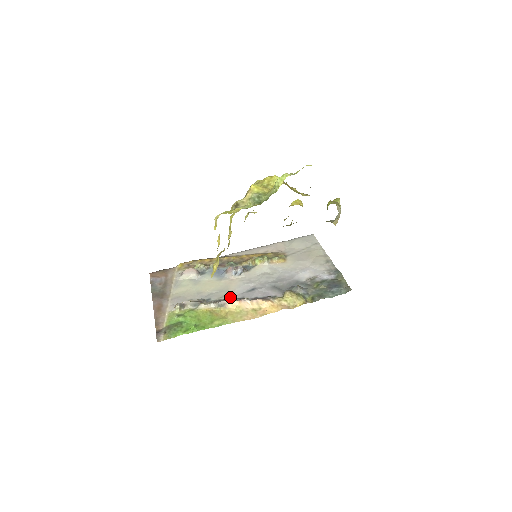
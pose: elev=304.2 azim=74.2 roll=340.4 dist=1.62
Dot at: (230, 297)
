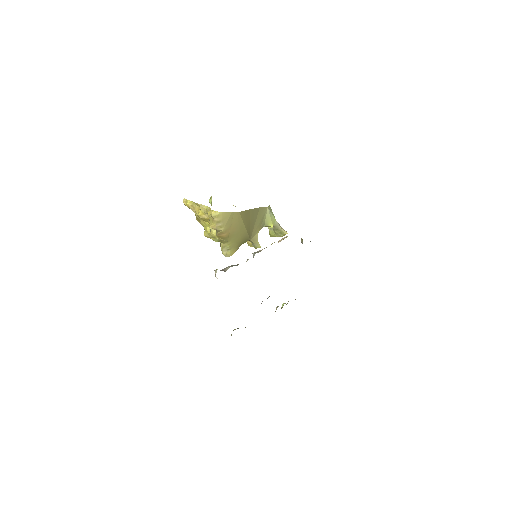
Dot at: occluded
